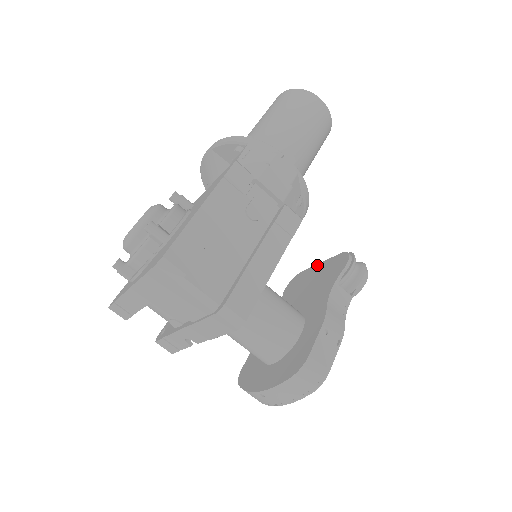
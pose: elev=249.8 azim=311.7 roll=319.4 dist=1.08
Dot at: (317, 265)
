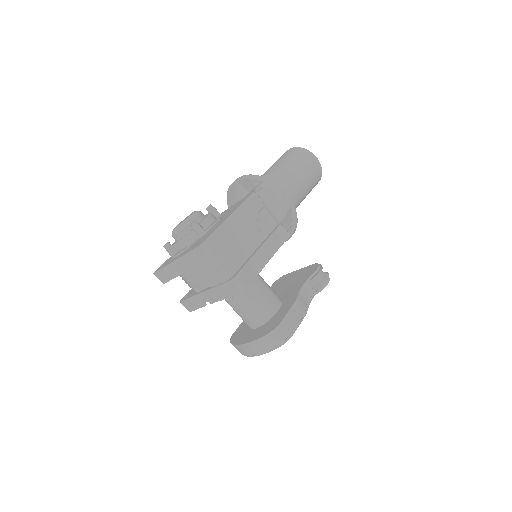
Dot at: (297, 271)
